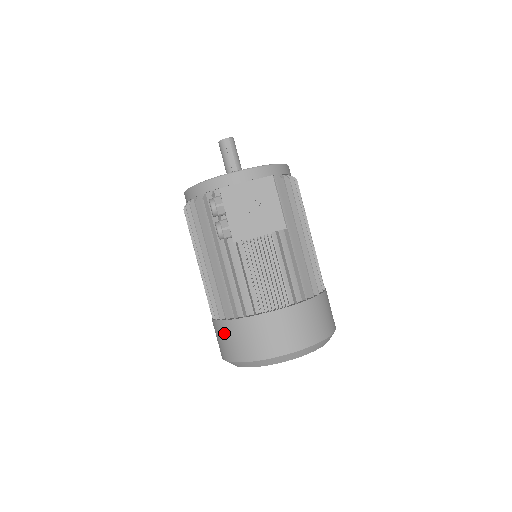
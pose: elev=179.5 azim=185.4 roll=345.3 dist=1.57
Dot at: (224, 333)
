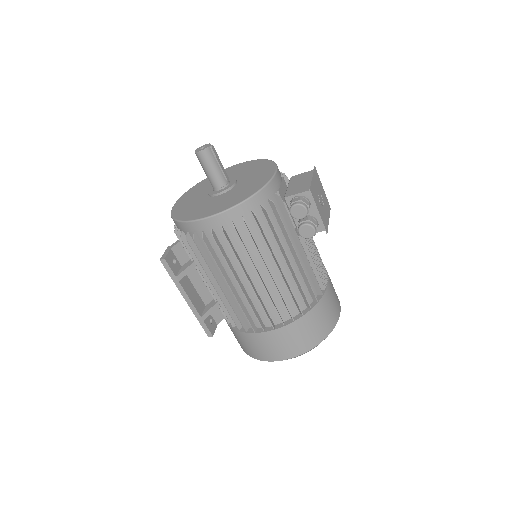
Dot at: (301, 329)
